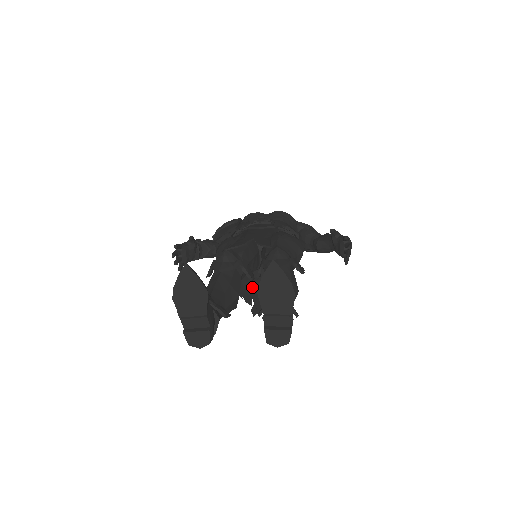
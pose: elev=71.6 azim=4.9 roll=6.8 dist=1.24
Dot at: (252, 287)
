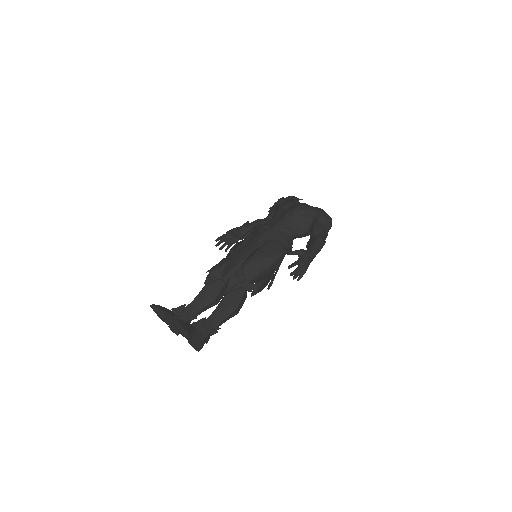
Dot at: occluded
